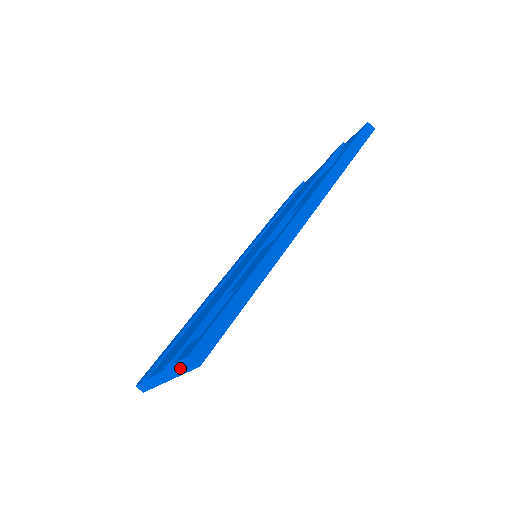
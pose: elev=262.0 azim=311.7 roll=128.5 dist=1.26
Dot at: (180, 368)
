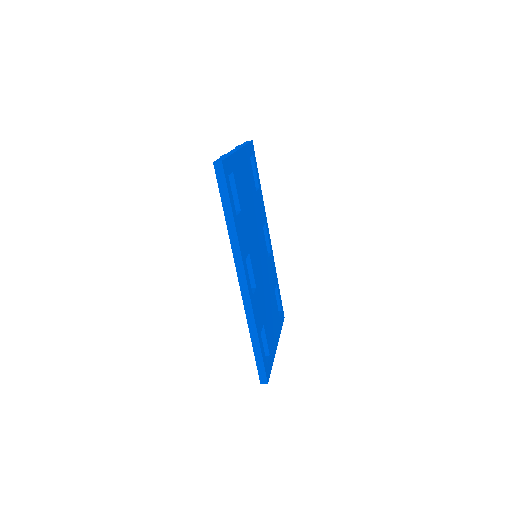
Dot at: occluded
